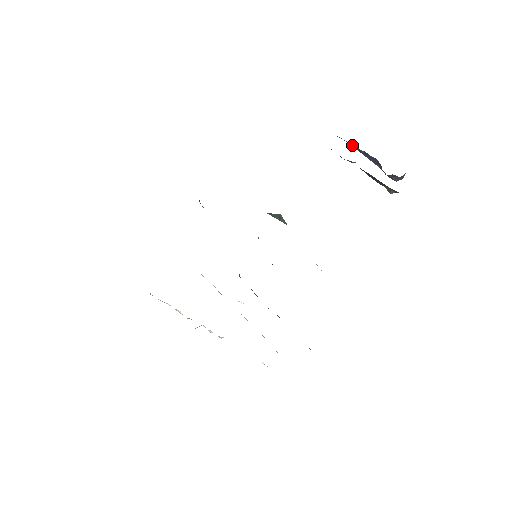
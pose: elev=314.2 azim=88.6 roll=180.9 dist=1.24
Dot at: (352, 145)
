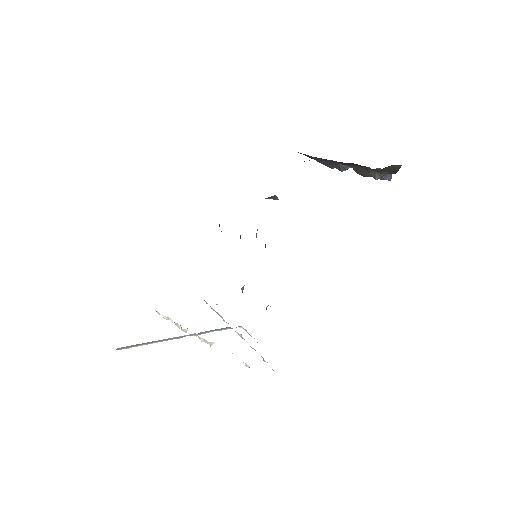
Dot at: occluded
